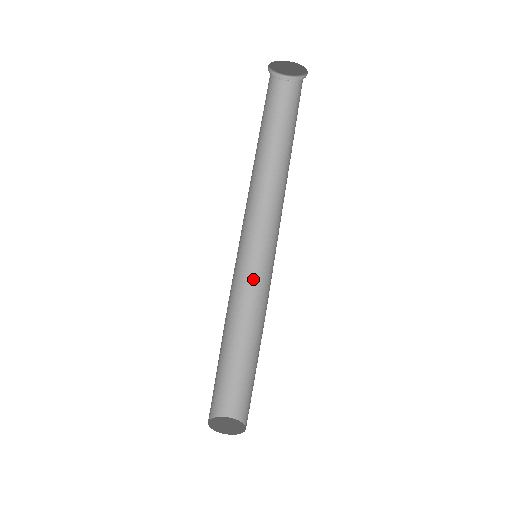
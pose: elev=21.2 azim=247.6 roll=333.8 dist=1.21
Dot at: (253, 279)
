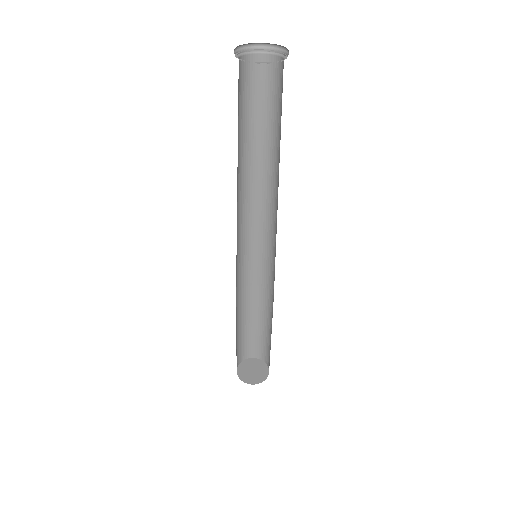
Dot at: (263, 265)
